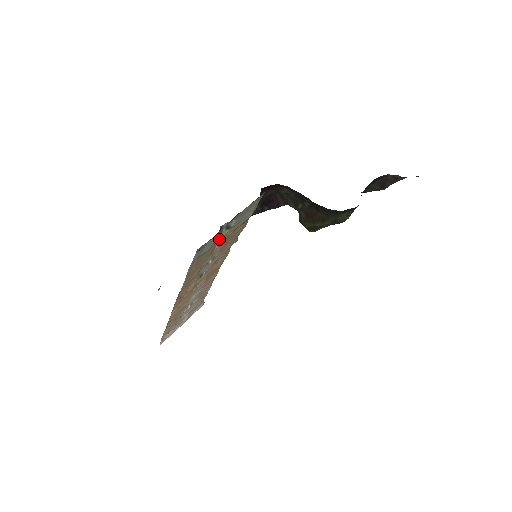
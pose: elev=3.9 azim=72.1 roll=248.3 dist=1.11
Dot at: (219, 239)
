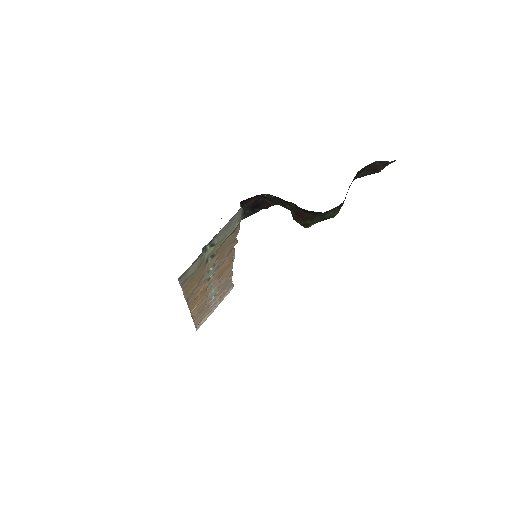
Dot at: (206, 257)
